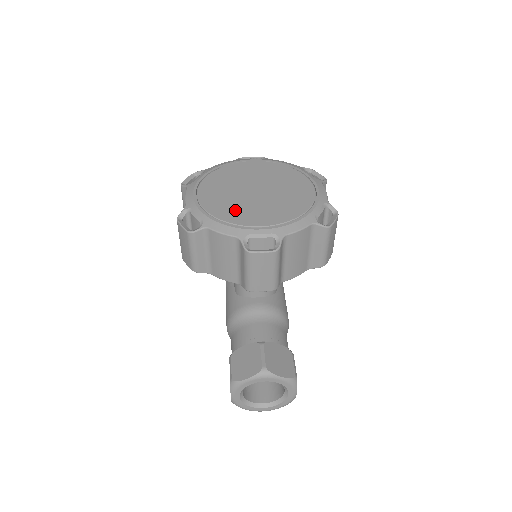
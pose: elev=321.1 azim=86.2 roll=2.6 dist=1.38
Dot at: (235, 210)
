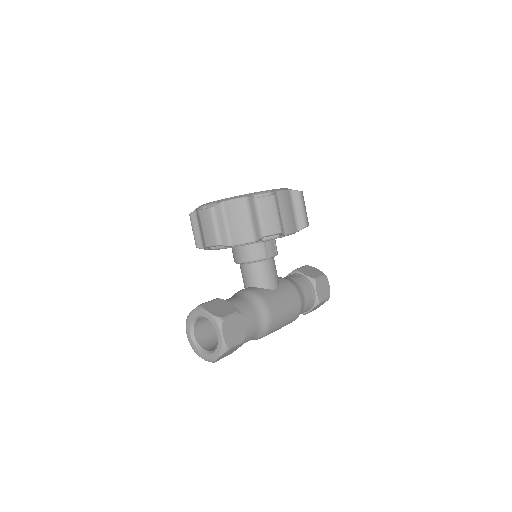
Dot at: occluded
